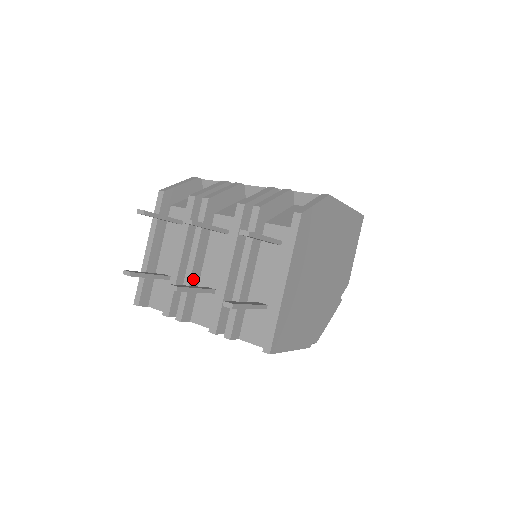
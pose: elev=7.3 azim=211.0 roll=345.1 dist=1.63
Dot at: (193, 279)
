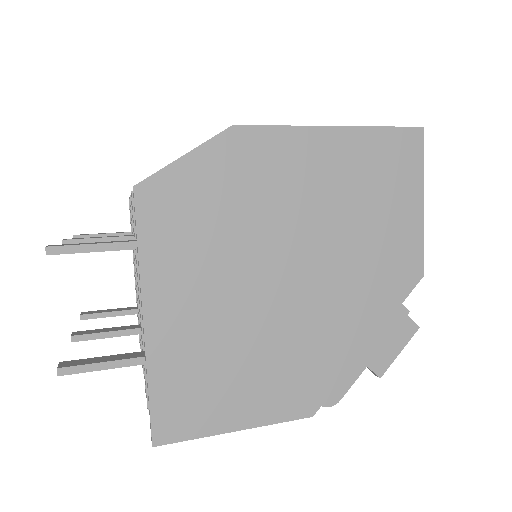
Dot at: occluded
